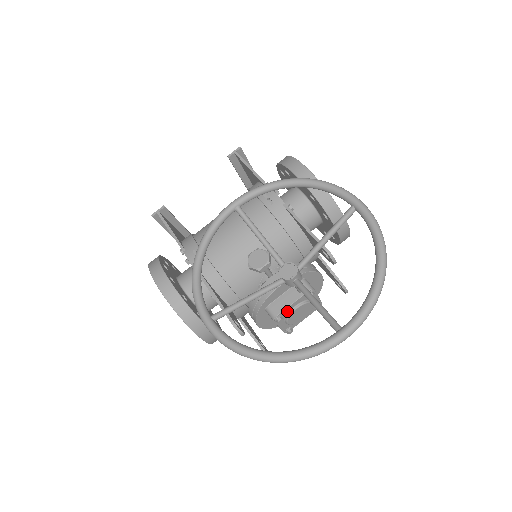
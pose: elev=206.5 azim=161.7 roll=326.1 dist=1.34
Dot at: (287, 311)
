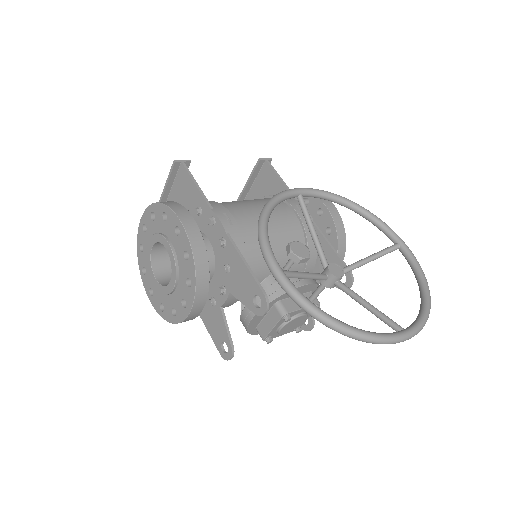
Dot at: (294, 314)
